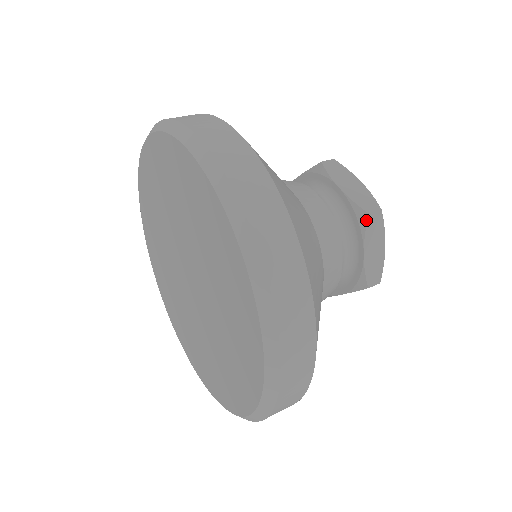
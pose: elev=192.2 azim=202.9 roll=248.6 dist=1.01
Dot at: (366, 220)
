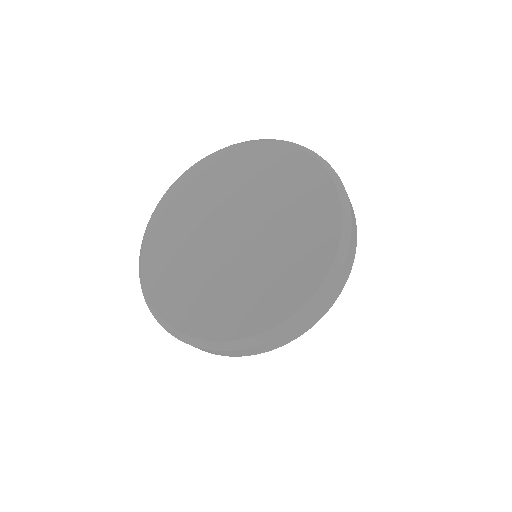
Dot at: occluded
